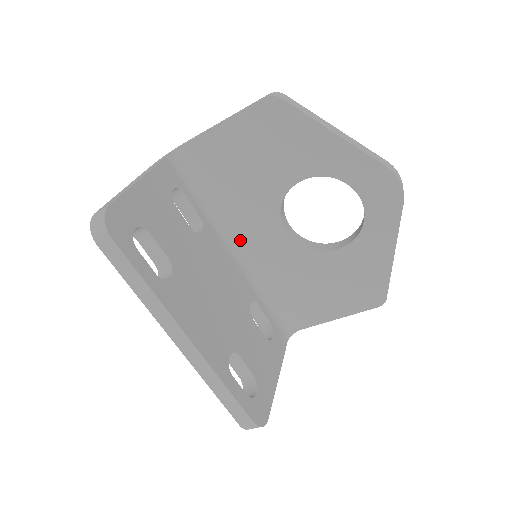
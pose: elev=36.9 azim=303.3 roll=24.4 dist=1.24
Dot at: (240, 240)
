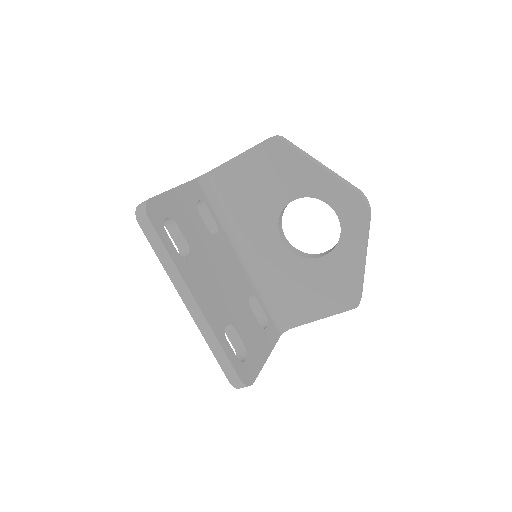
Dot at: (247, 247)
